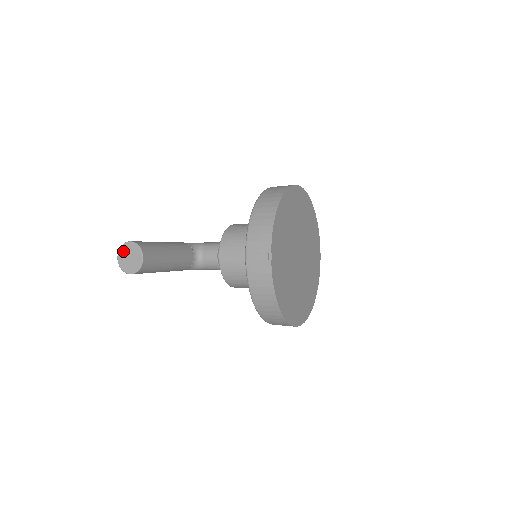
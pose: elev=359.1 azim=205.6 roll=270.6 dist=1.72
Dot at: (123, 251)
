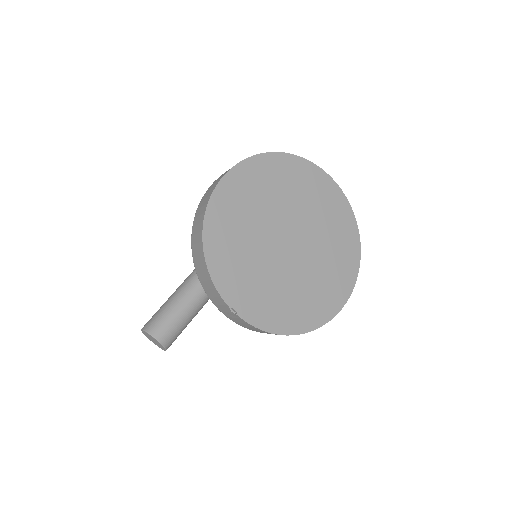
Dot at: (146, 336)
